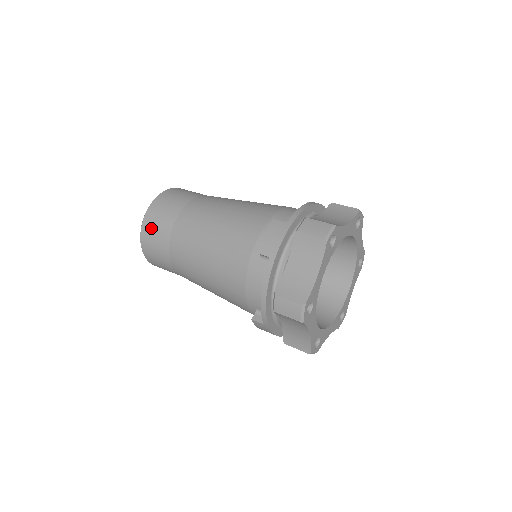
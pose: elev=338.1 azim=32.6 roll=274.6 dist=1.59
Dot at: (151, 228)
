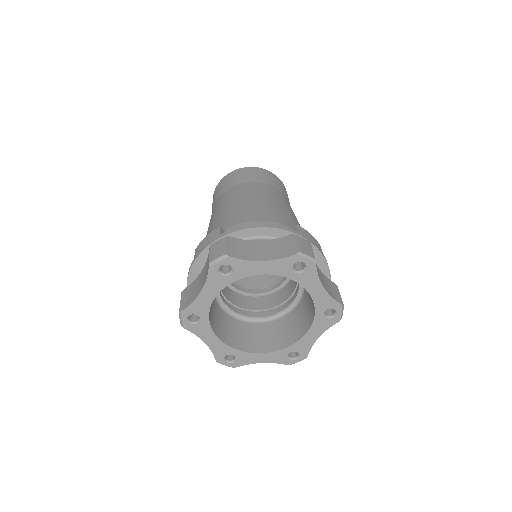
Dot at: occluded
